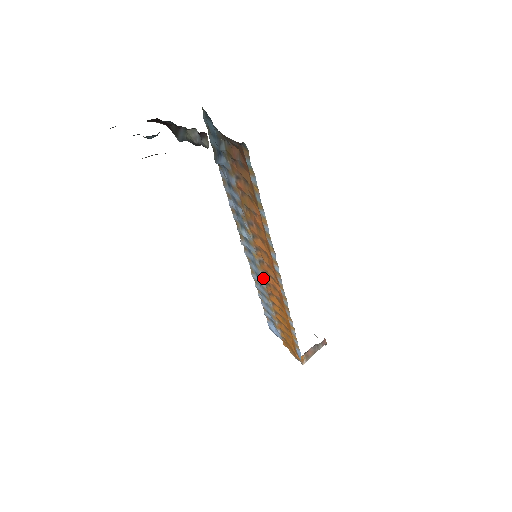
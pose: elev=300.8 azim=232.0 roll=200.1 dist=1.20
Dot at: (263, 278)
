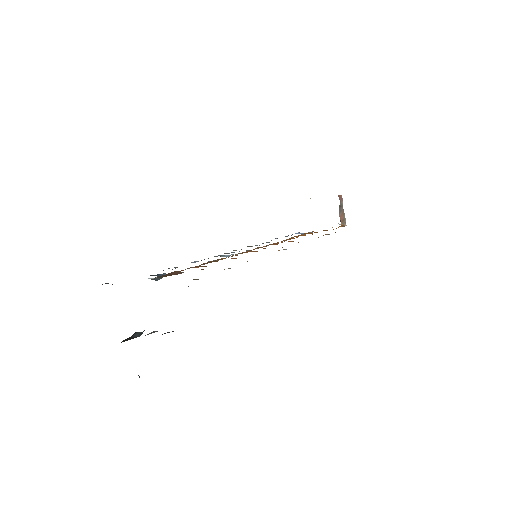
Dot at: occluded
